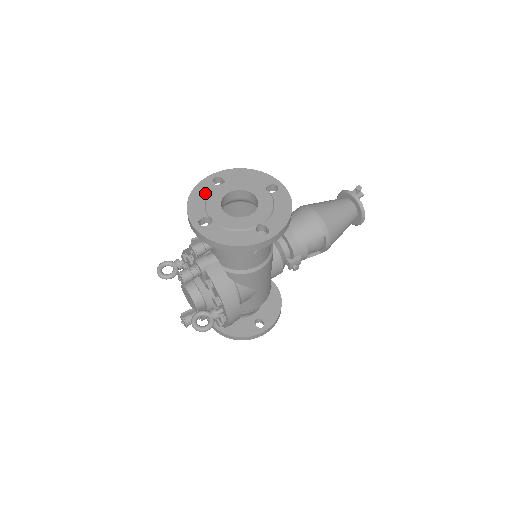
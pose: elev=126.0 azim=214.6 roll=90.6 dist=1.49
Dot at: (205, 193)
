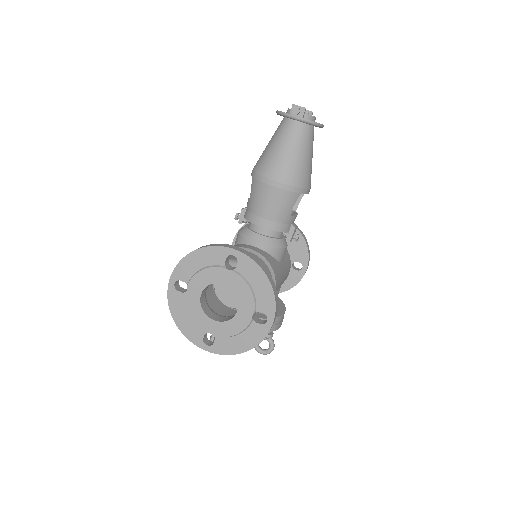
Dot at: (183, 309)
